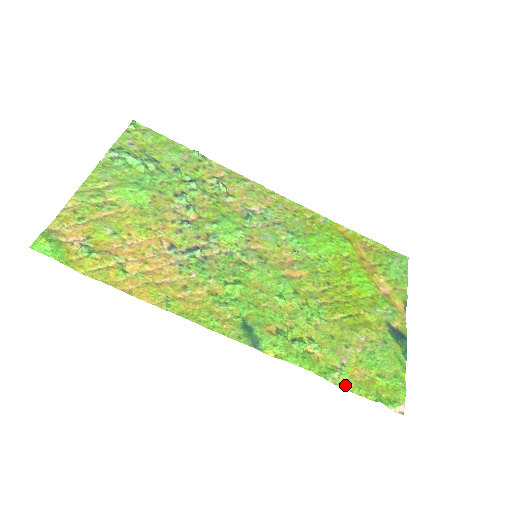
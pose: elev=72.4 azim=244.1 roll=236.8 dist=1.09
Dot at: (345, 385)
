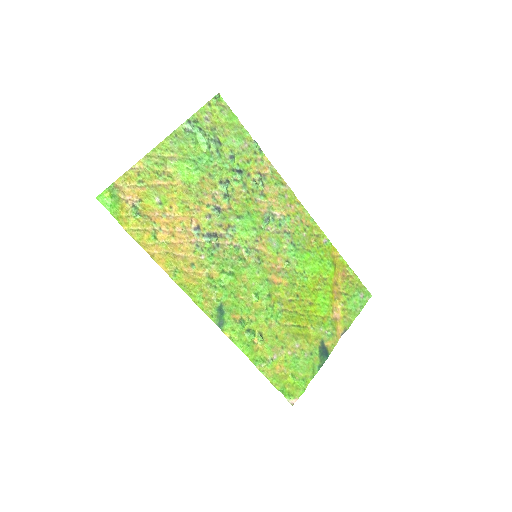
Dot at: (266, 373)
